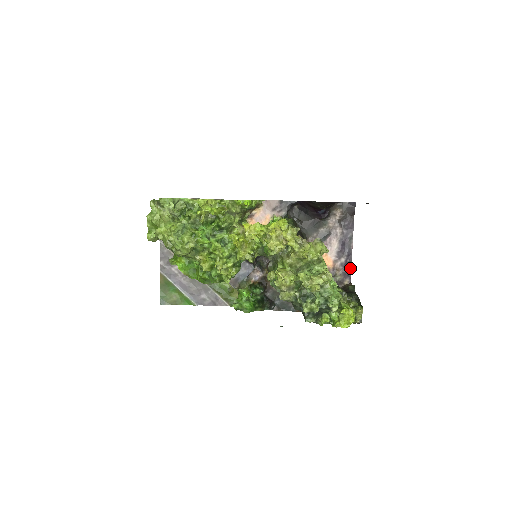
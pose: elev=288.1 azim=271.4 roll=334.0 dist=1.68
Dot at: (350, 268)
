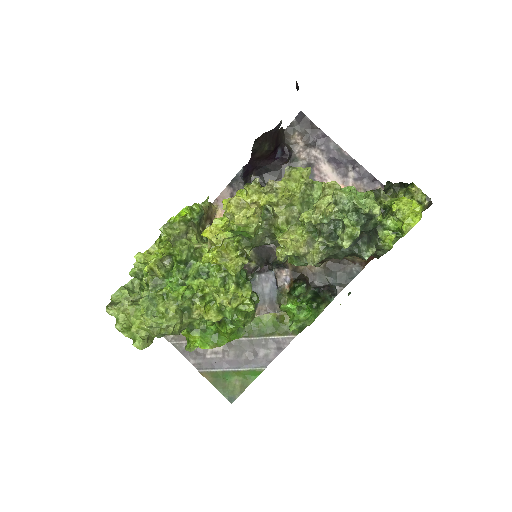
Dot at: (368, 174)
